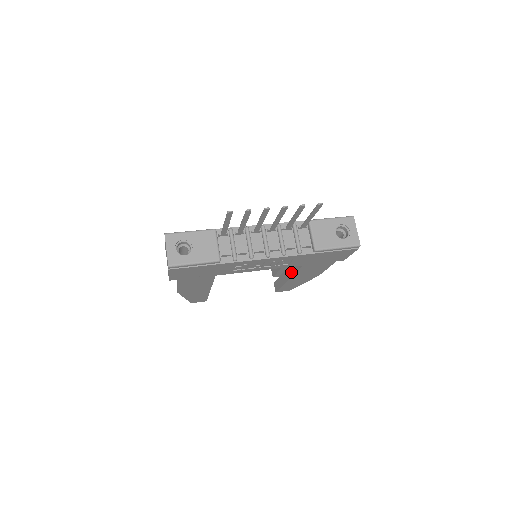
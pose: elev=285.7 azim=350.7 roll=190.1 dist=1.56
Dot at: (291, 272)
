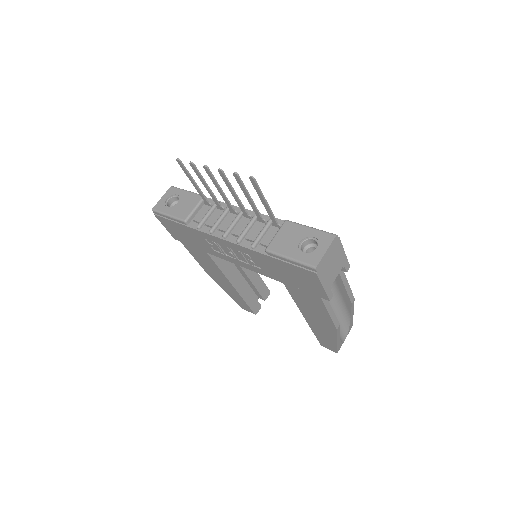
Dot at: occluded
